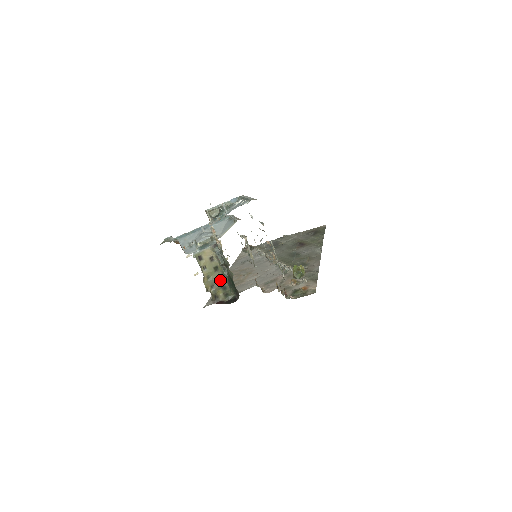
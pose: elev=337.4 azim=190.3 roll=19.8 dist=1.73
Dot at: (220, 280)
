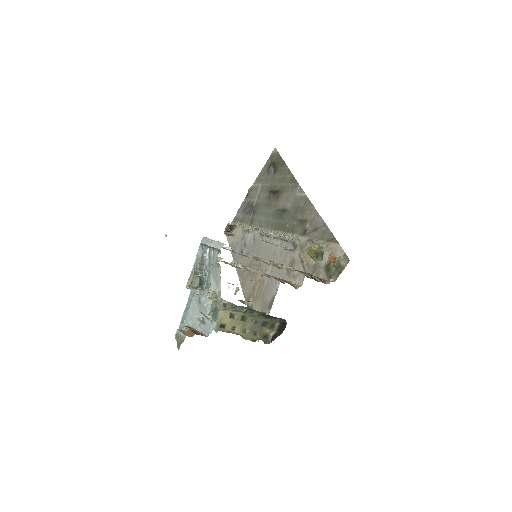
Dot at: (256, 322)
